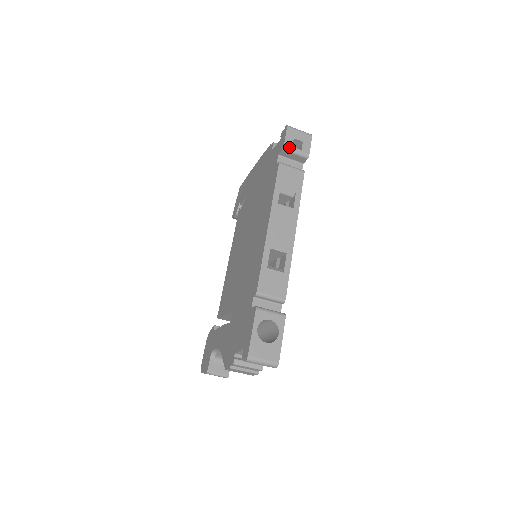
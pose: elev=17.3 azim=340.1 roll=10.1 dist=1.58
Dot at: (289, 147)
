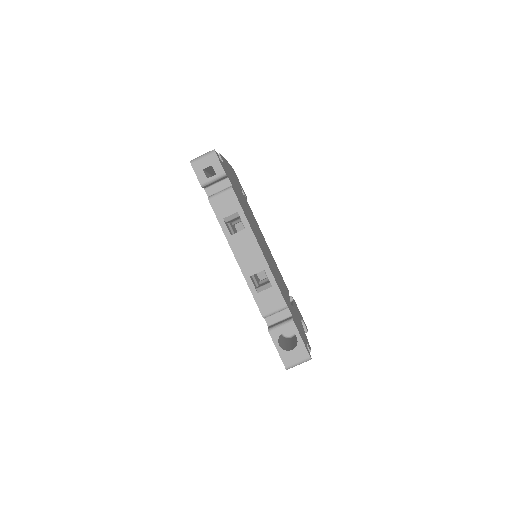
Dot at: (205, 182)
